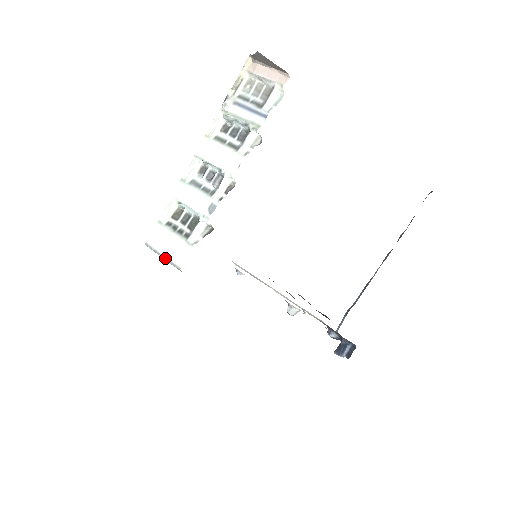
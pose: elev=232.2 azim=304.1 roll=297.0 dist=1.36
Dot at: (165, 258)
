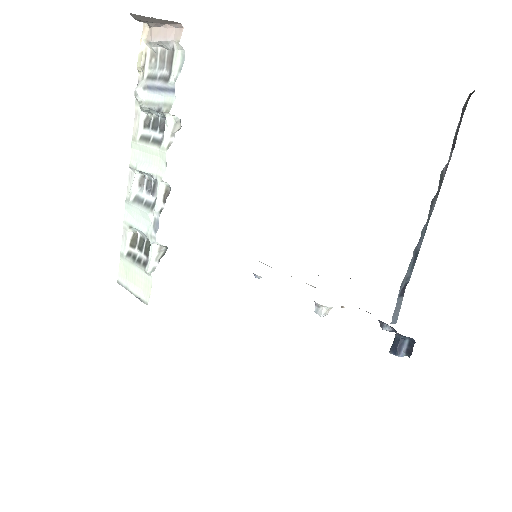
Dot at: (134, 295)
